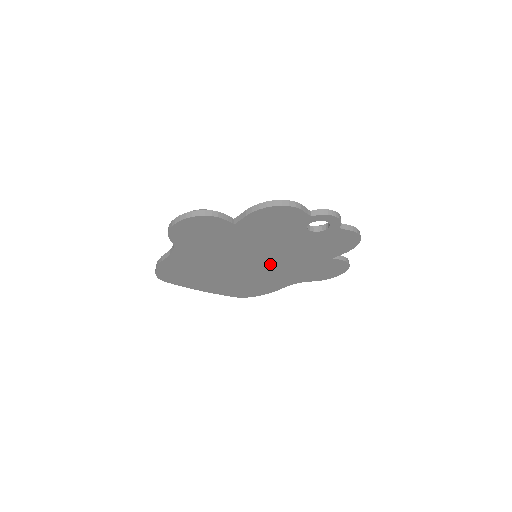
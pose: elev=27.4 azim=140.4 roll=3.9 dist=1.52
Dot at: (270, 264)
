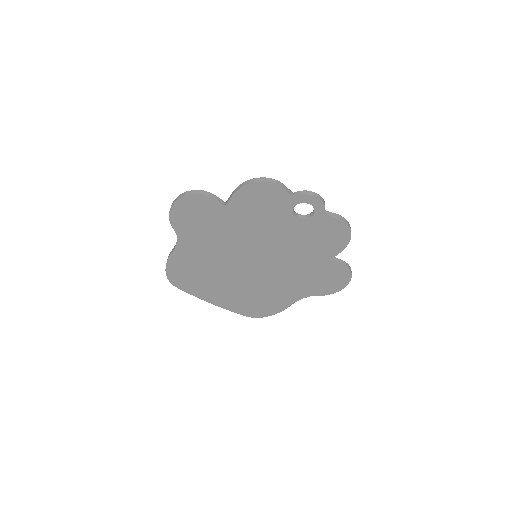
Dot at: (270, 266)
